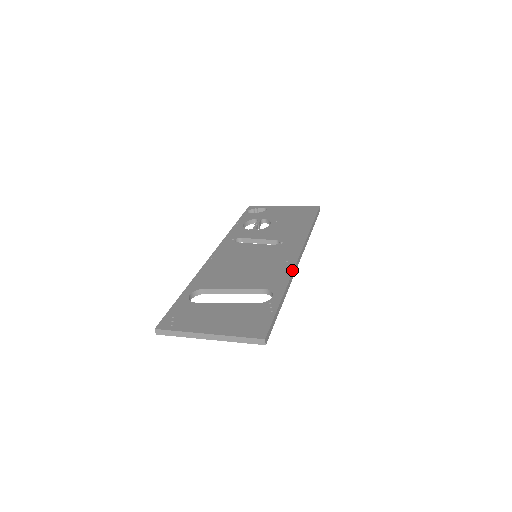
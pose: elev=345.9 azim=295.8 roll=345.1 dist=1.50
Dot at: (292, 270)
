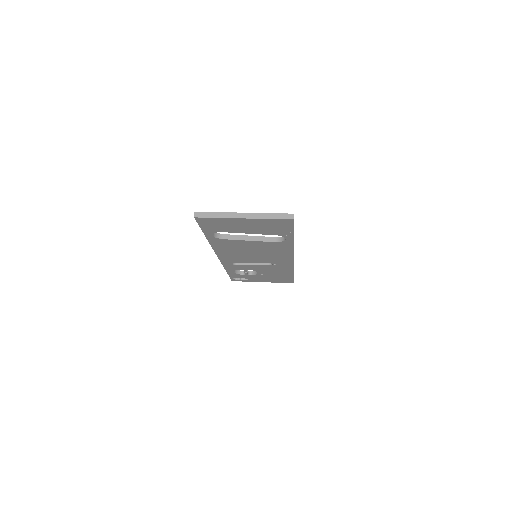
Dot at: occluded
